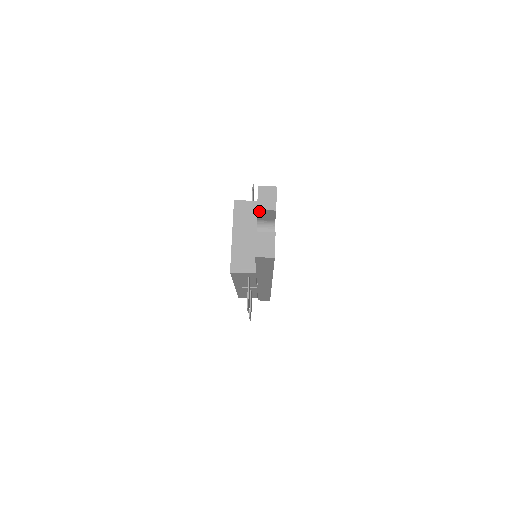
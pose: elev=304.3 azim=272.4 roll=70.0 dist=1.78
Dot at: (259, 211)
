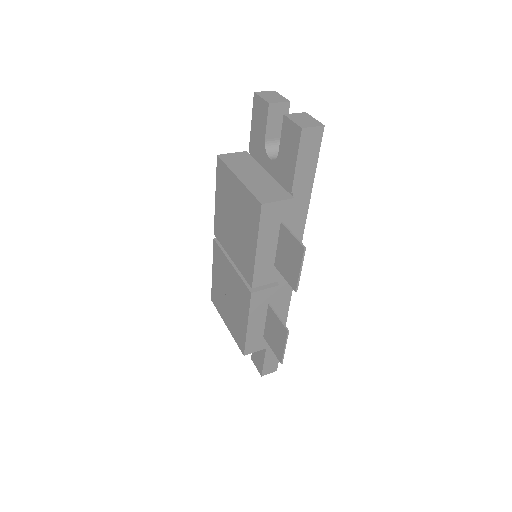
Dot at: (270, 108)
